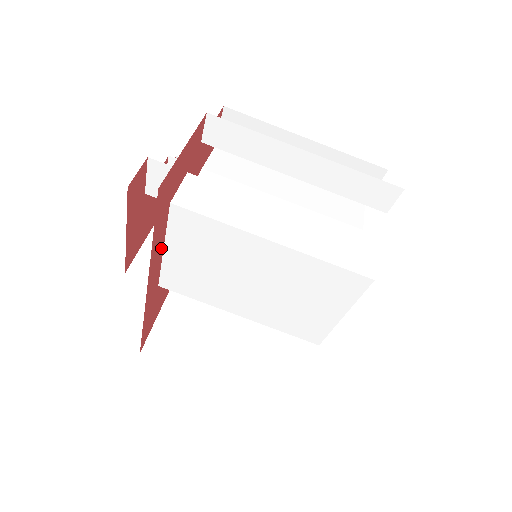
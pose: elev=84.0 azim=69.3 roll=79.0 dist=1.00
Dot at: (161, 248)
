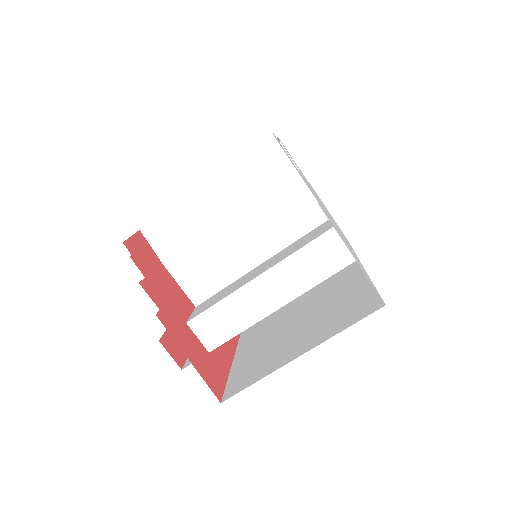
Dot at: occluded
